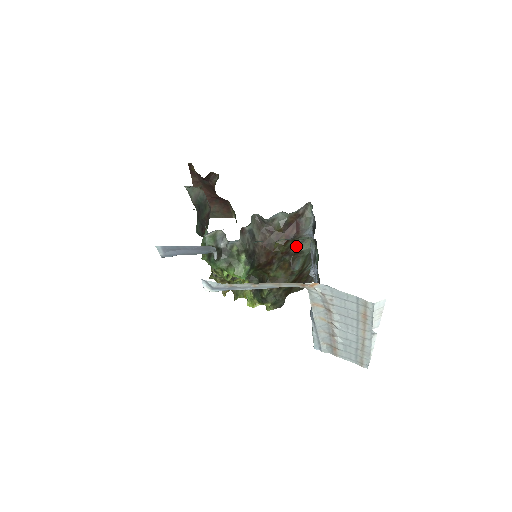
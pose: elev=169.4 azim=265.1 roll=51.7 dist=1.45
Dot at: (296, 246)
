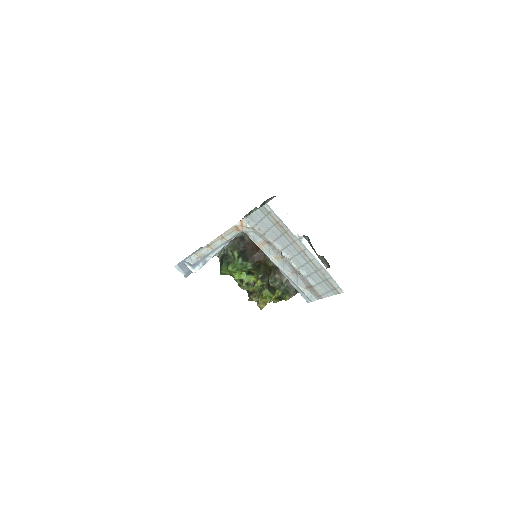
Dot at: occluded
